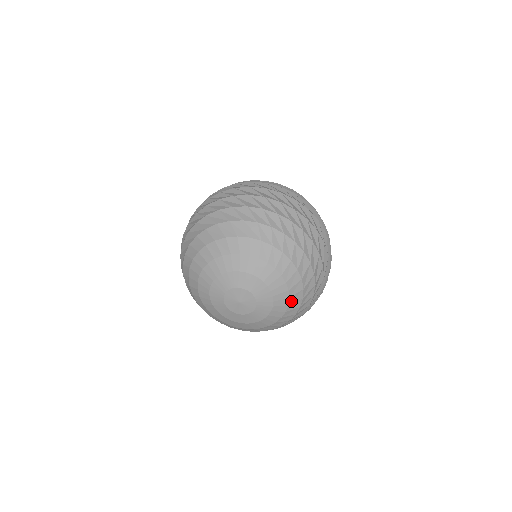
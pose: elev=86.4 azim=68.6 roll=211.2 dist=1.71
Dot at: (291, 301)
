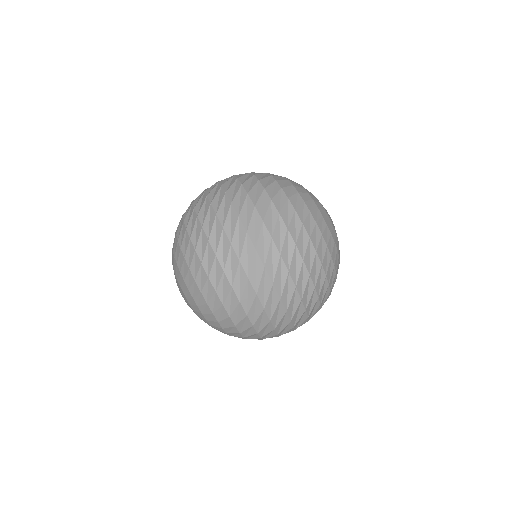
Dot at: occluded
